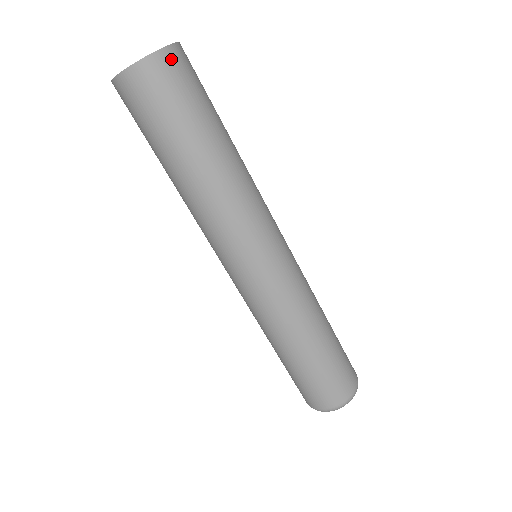
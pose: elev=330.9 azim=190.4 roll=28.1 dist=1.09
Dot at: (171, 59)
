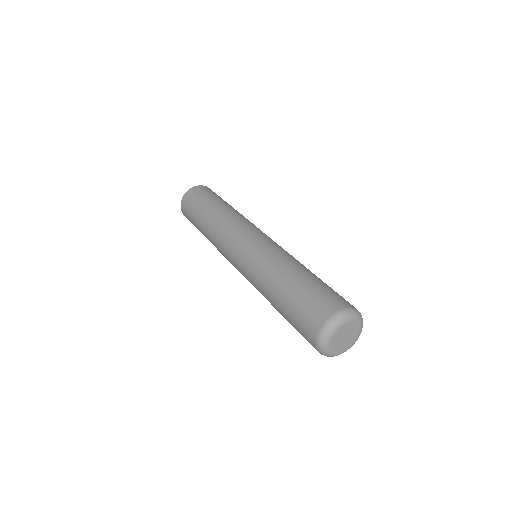
Dot at: (195, 189)
